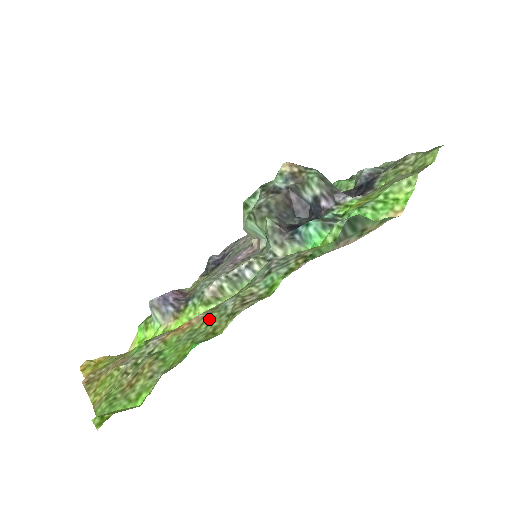
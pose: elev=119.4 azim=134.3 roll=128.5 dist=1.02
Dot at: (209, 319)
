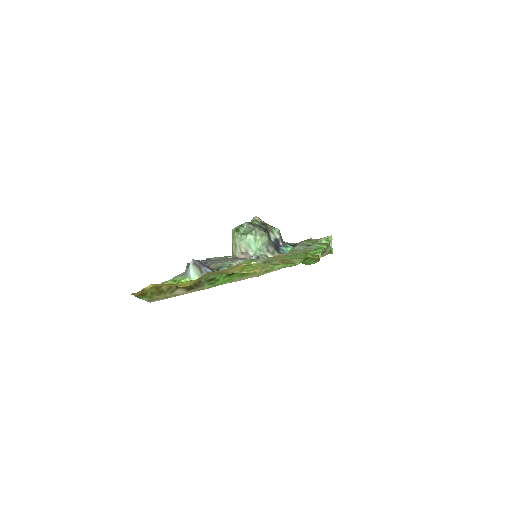
Dot at: (297, 252)
